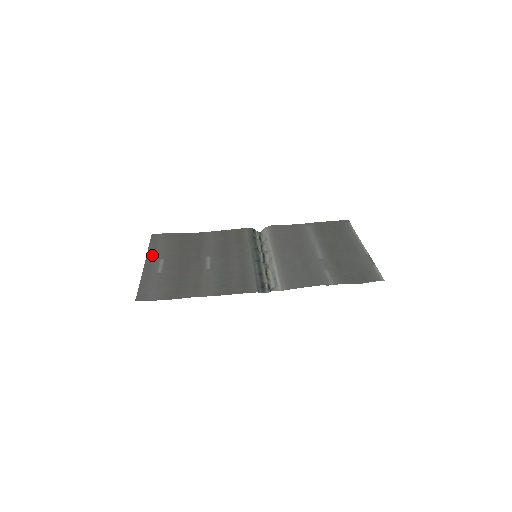
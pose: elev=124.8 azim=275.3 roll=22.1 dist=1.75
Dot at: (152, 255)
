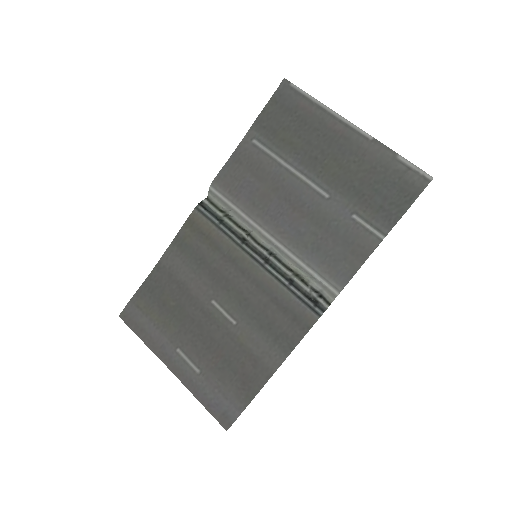
Dot at: (160, 350)
